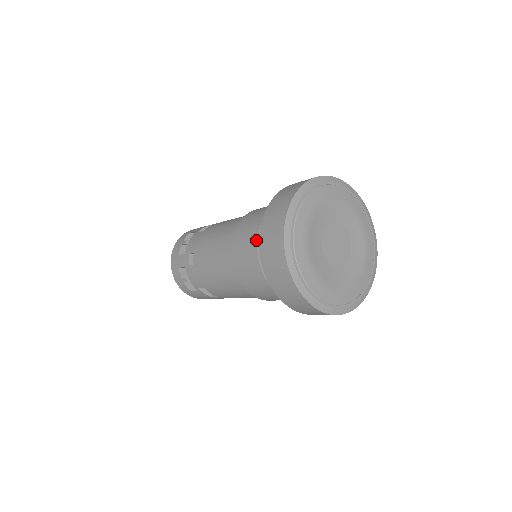
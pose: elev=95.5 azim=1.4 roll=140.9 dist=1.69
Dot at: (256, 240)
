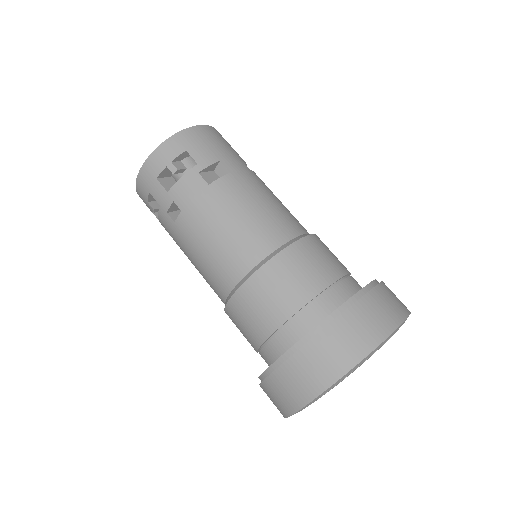
Dot at: (274, 330)
